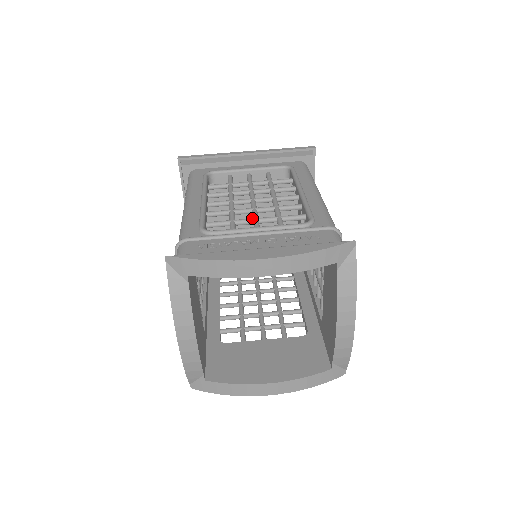
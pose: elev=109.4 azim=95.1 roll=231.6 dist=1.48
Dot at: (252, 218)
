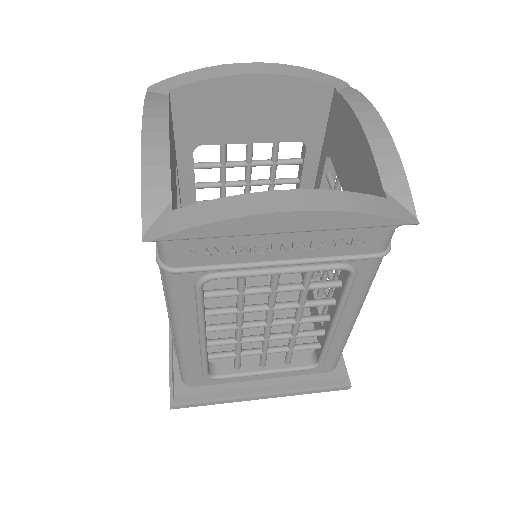
Dot at: (244, 162)
